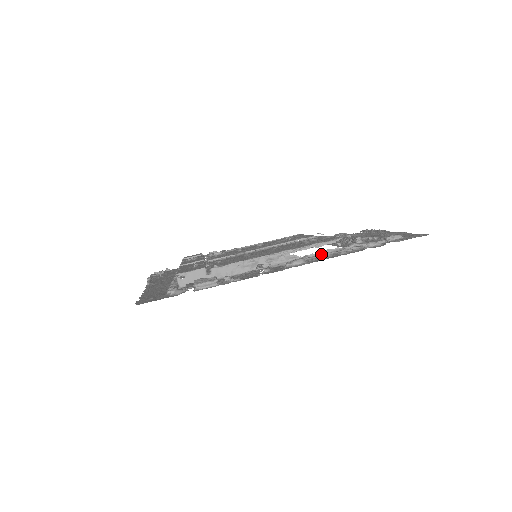
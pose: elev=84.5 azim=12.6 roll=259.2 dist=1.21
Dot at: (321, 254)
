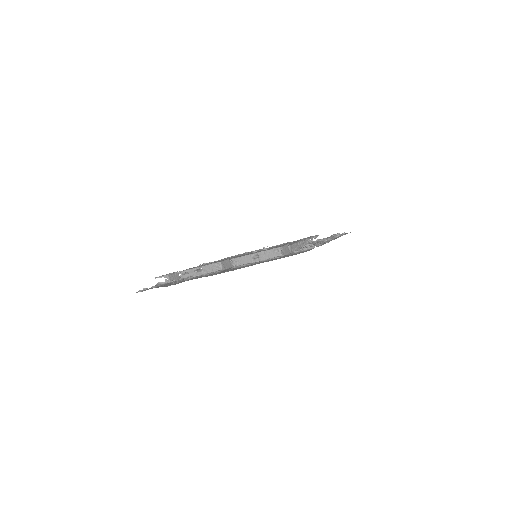
Dot at: (323, 240)
